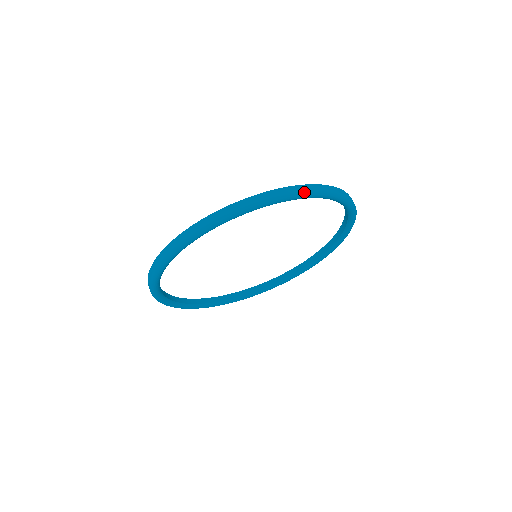
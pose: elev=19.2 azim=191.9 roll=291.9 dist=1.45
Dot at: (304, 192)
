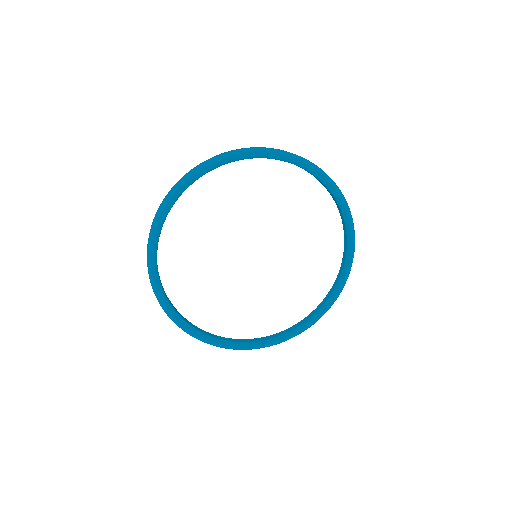
Dot at: (347, 203)
